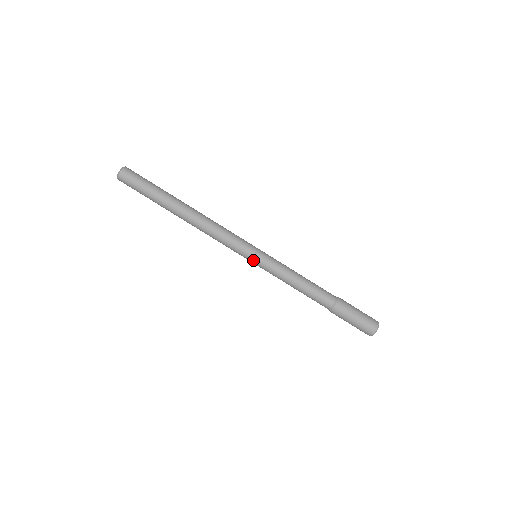
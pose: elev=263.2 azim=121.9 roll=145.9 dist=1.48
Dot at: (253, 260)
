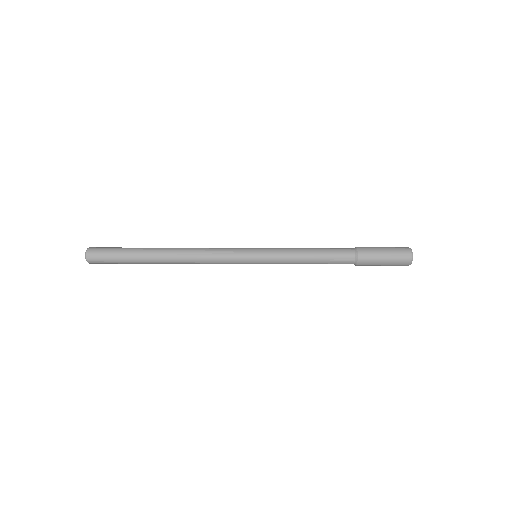
Dot at: (255, 262)
